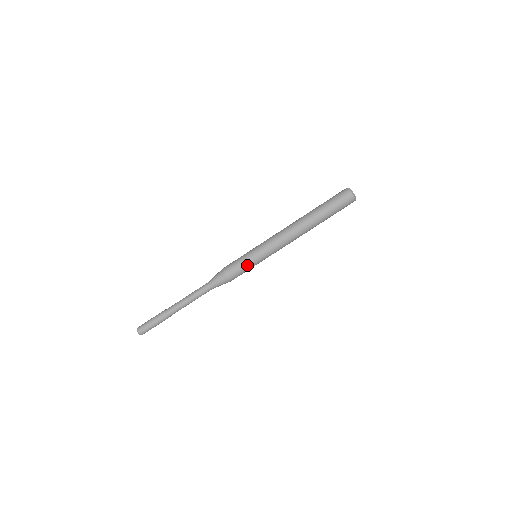
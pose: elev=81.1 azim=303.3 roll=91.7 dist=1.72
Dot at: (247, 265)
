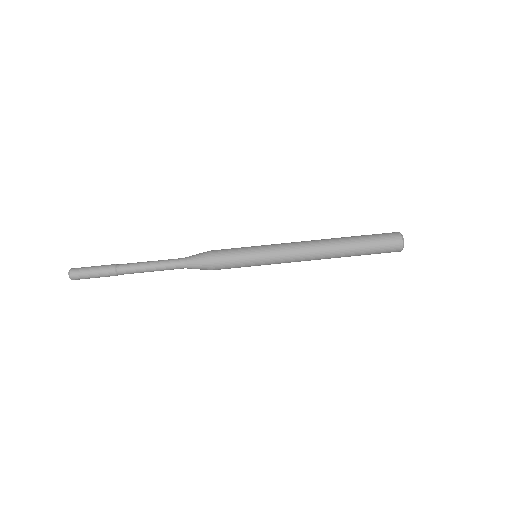
Dot at: (240, 250)
